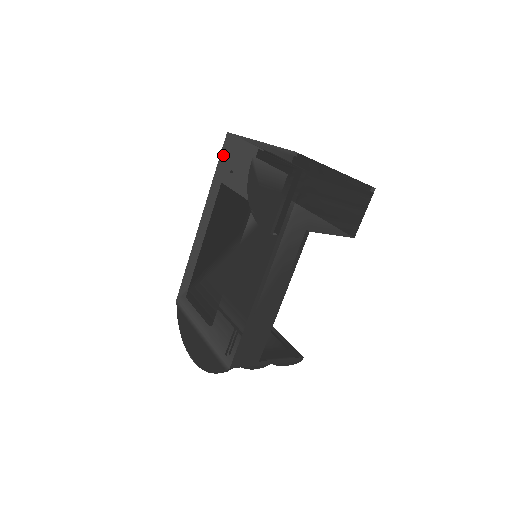
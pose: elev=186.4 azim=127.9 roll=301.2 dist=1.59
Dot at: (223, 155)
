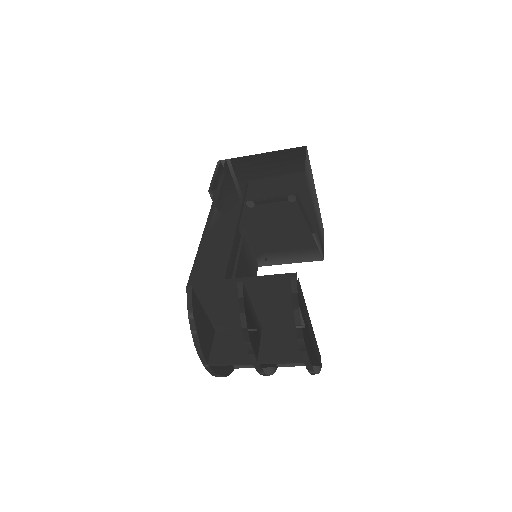
Dot at: occluded
